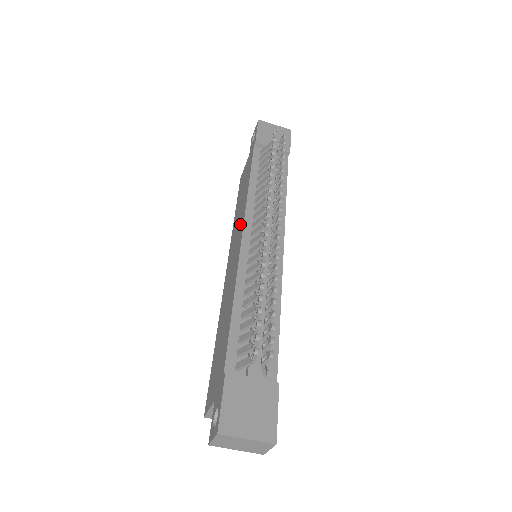
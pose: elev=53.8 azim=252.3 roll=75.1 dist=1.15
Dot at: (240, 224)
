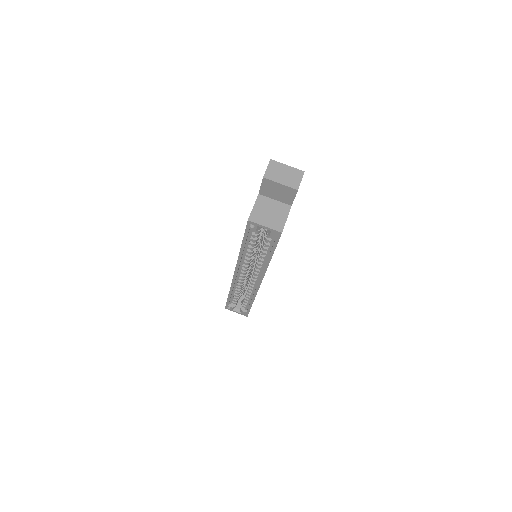
Dot at: occluded
